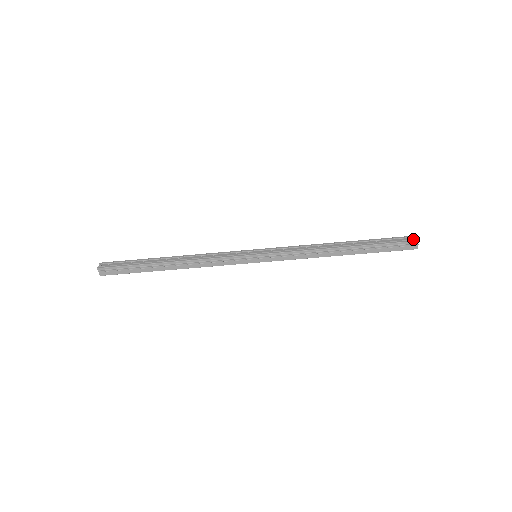
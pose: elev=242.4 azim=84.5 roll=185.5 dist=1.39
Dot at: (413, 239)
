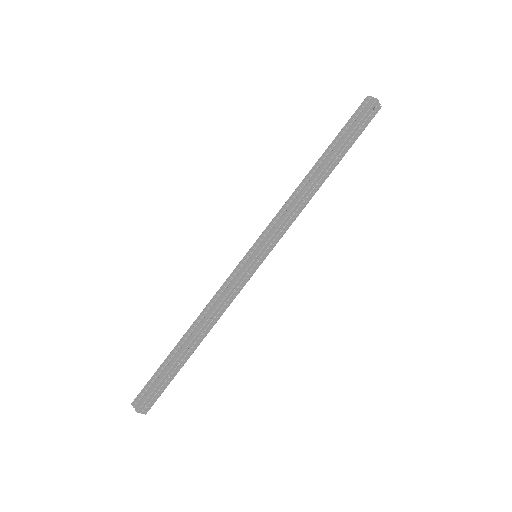
Dot at: (365, 103)
